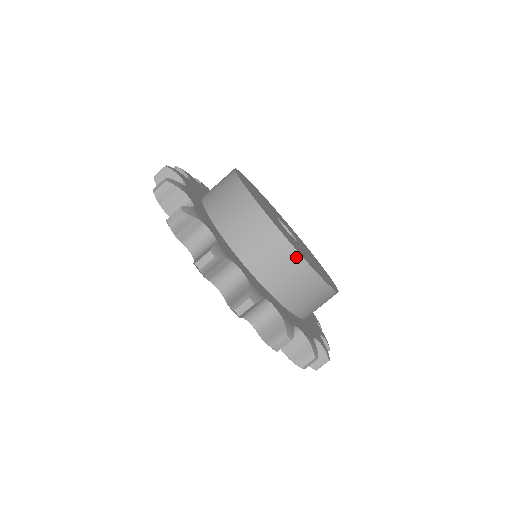
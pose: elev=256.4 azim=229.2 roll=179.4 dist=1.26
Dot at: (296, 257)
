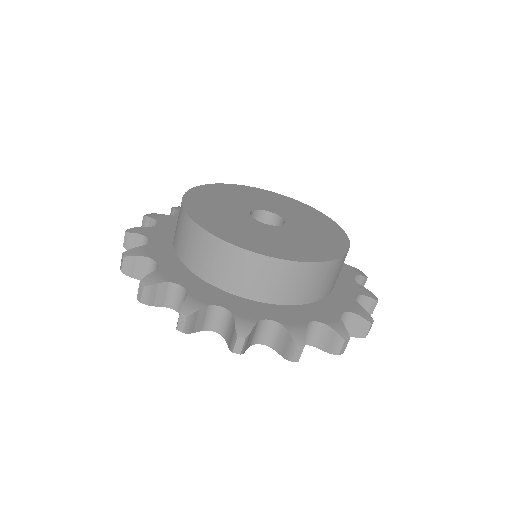
Dot at: (331, 264)
